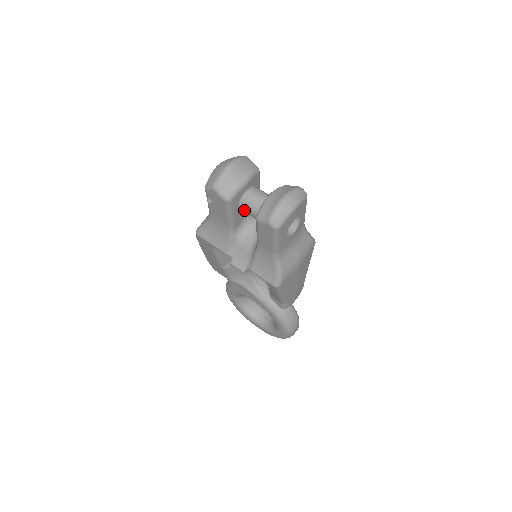
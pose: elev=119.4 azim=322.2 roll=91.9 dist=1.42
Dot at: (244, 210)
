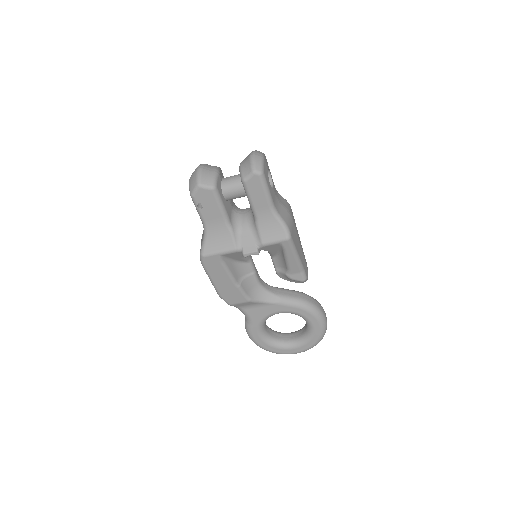
Dot at: (229, 195)
